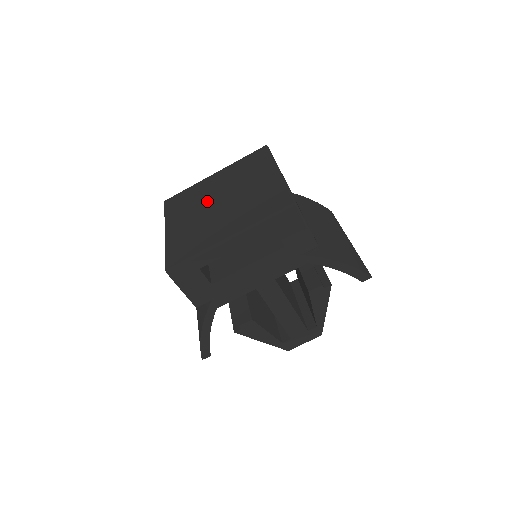
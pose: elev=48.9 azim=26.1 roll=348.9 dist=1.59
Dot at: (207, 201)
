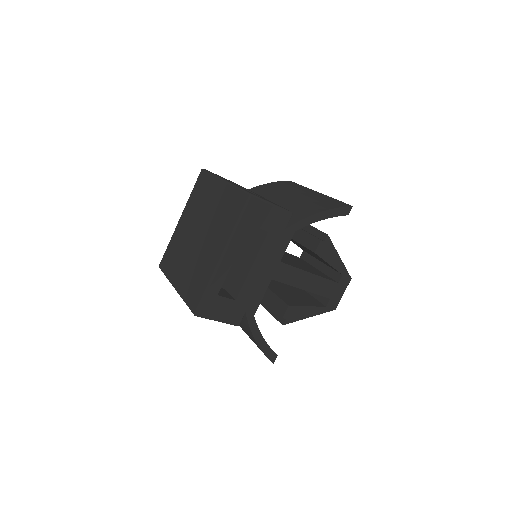
Dot at: (188, 242)
